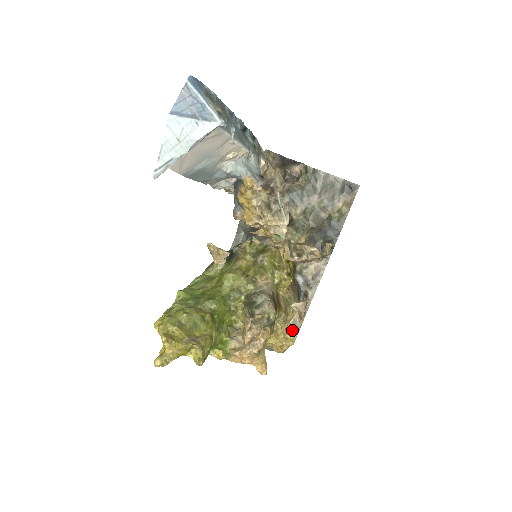
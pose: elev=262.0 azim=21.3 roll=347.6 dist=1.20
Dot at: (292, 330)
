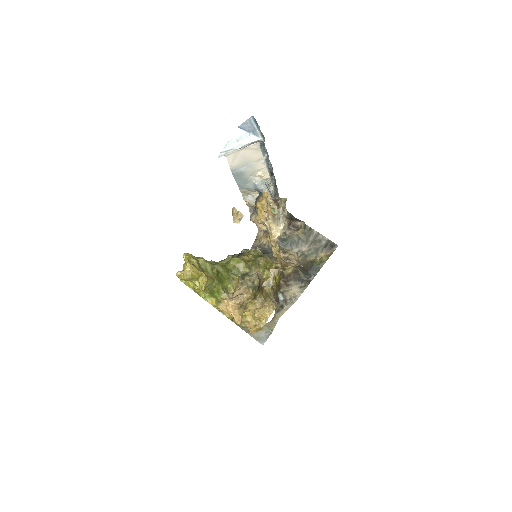
Dot at: (266, 315)
